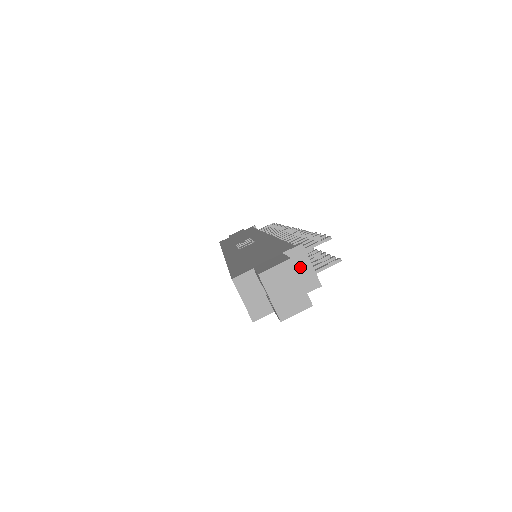
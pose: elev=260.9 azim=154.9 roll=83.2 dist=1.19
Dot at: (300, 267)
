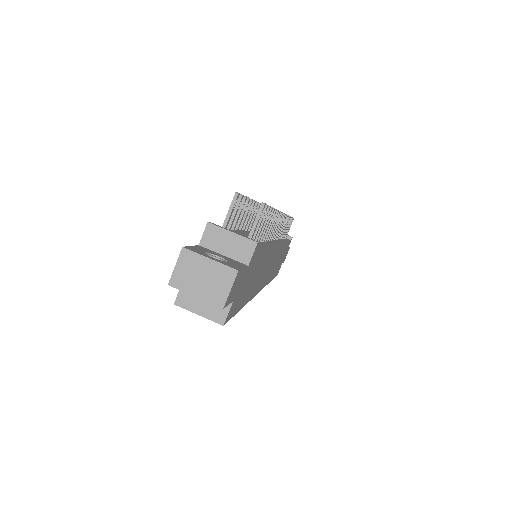
Dot at: (224, 243)
